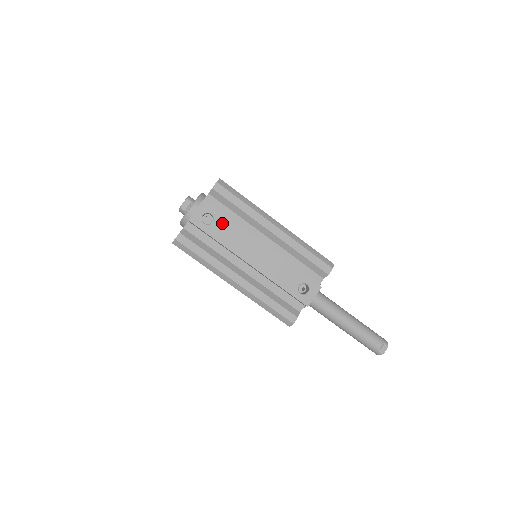
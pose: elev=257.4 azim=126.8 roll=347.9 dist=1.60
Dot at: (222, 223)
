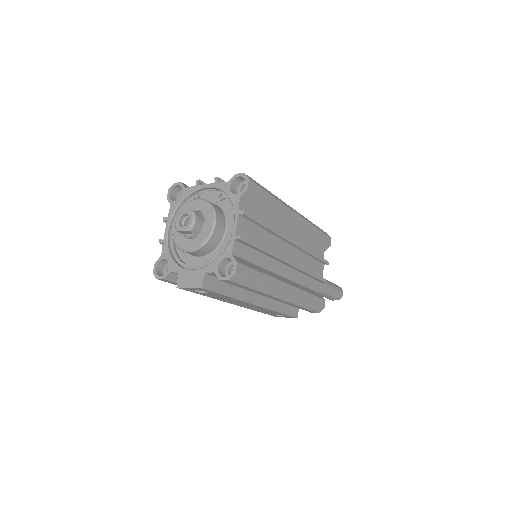
Dot at: (217, 295)
